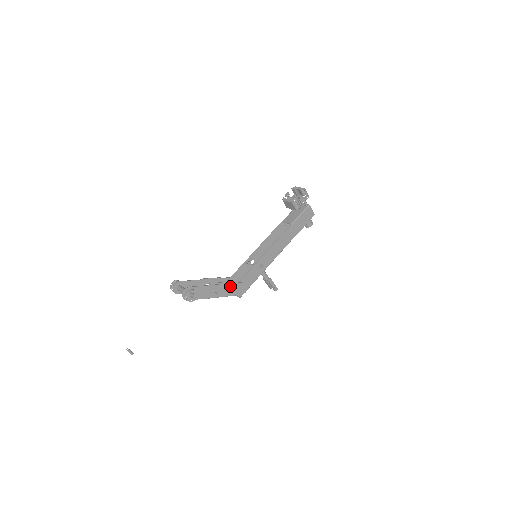
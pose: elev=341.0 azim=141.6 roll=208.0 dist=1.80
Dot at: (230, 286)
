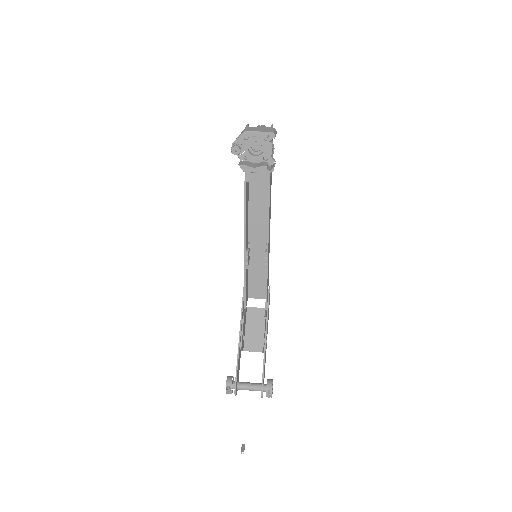
Dot at: (267, 317)
